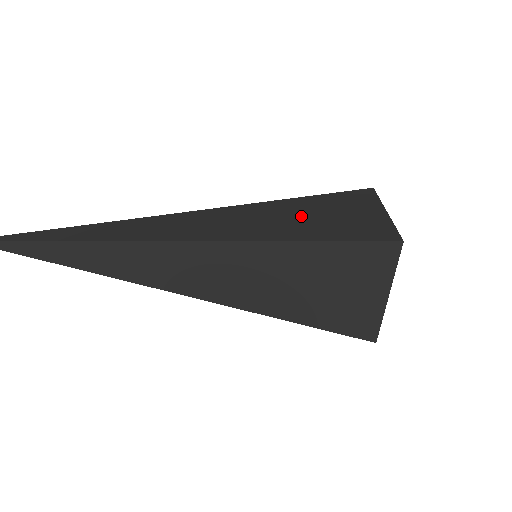
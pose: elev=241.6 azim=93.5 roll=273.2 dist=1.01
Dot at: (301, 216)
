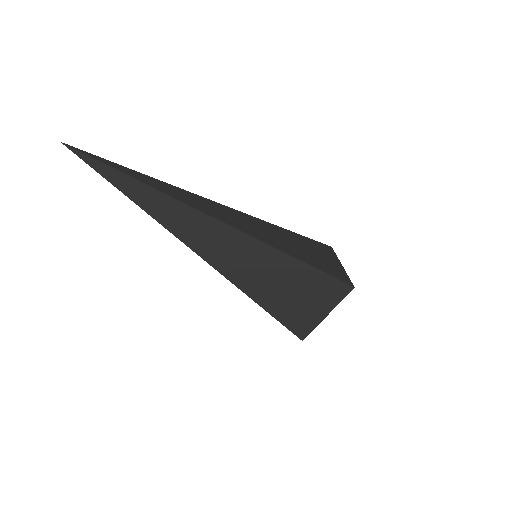
Dot at: (297, 245)
